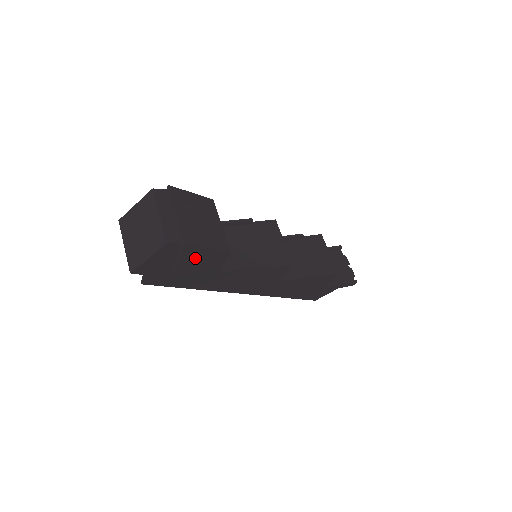
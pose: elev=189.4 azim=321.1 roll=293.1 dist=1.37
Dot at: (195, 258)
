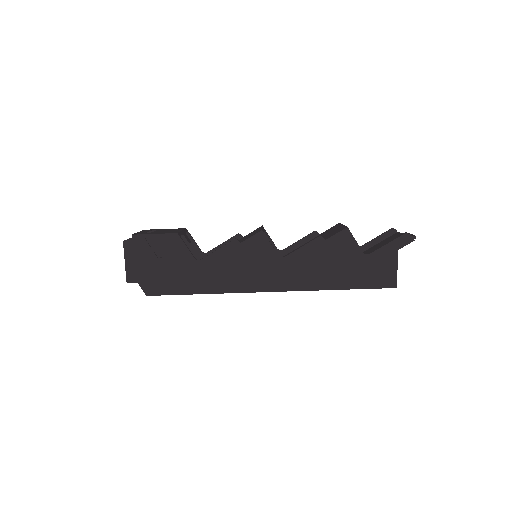
Dot at: (156, 249)
